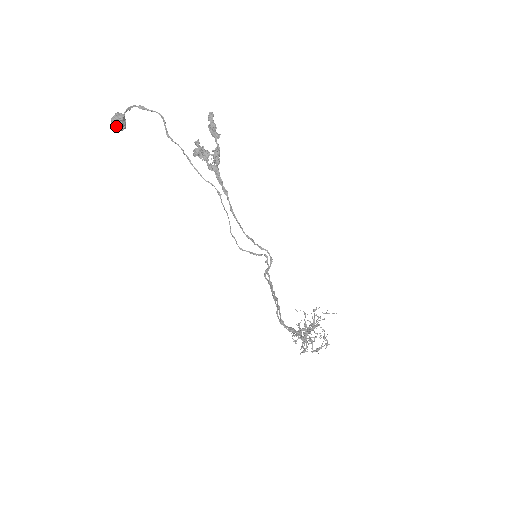
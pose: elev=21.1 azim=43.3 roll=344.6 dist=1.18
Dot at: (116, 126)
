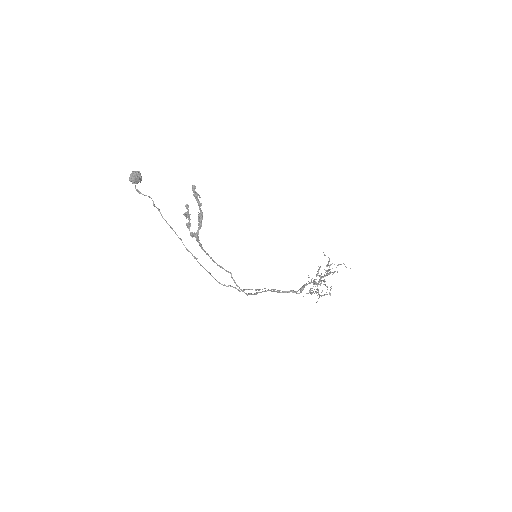
Dot at: (133, 183)
